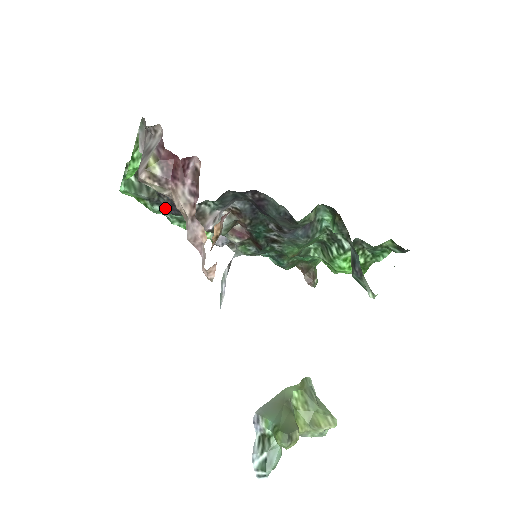
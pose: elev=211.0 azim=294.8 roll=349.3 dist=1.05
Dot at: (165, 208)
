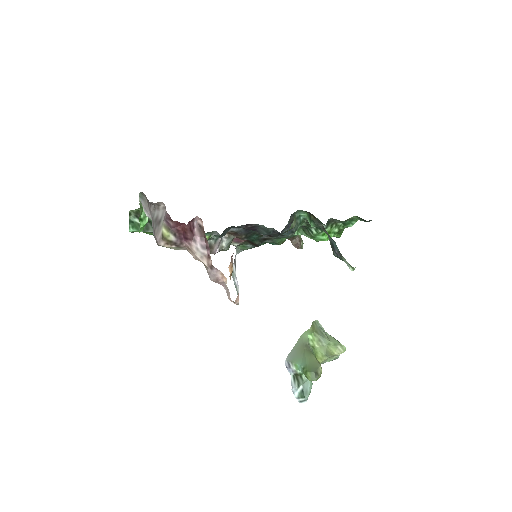
Dot at: occluded
